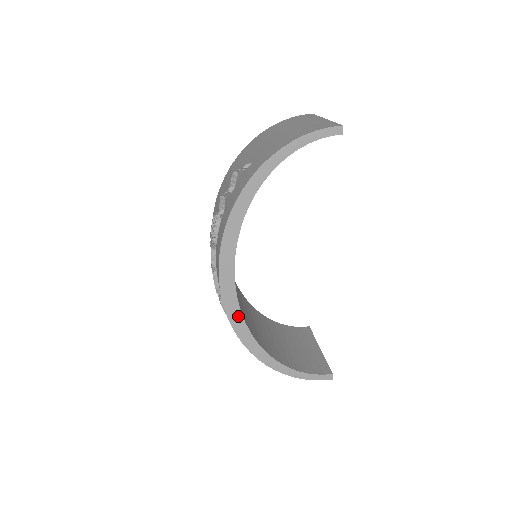
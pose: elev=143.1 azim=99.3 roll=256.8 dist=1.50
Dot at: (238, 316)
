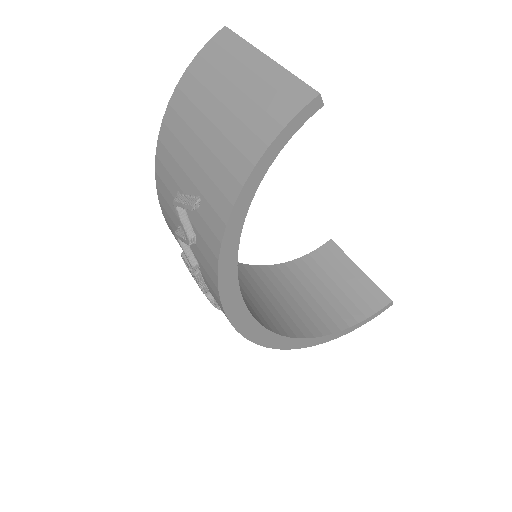
Dot at: (279, 340)
